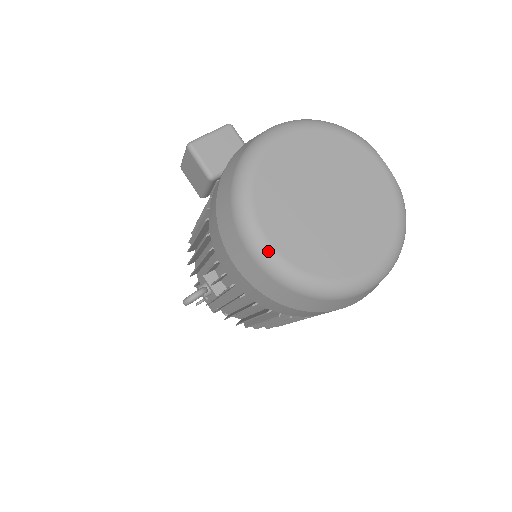
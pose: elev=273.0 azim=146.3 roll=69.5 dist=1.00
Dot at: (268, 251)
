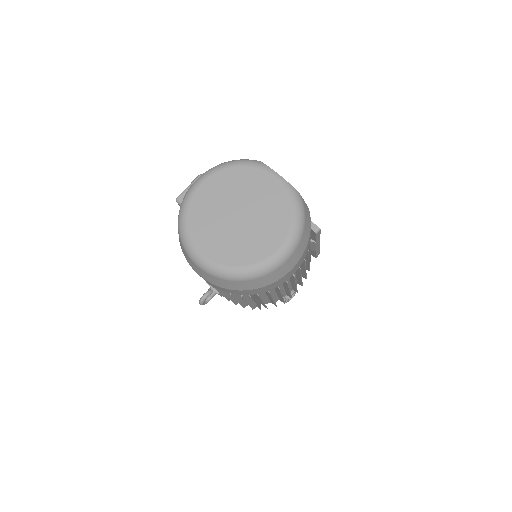
Dot at: (203, 260)
